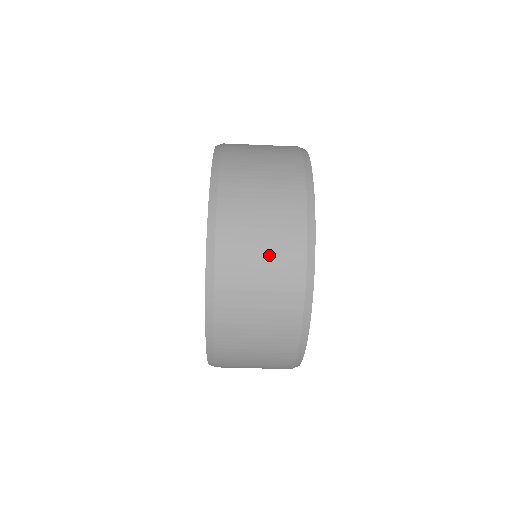
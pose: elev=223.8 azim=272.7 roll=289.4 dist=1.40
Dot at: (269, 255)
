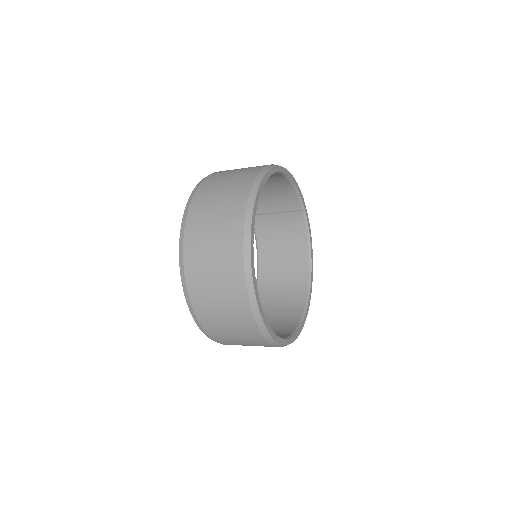
Dot at: (220, 278)
